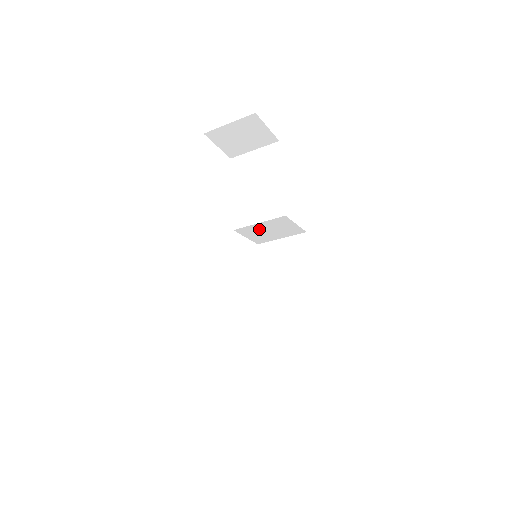
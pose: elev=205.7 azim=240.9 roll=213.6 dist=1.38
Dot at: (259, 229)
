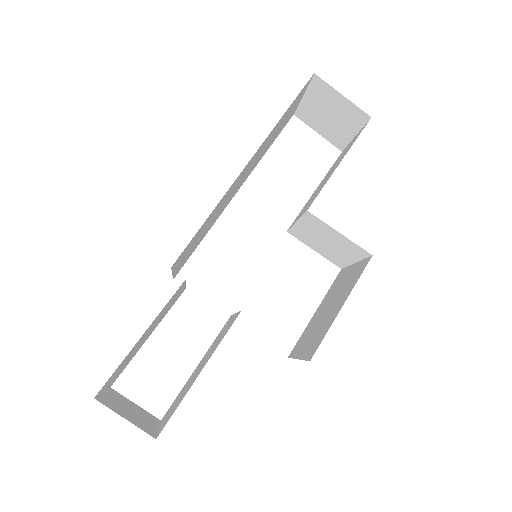
Dot at: (310, 235)
